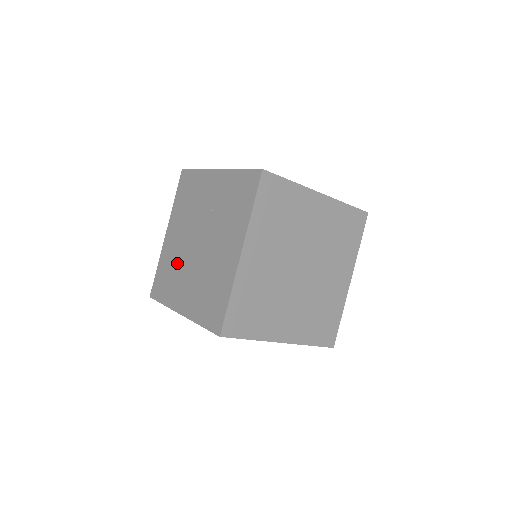
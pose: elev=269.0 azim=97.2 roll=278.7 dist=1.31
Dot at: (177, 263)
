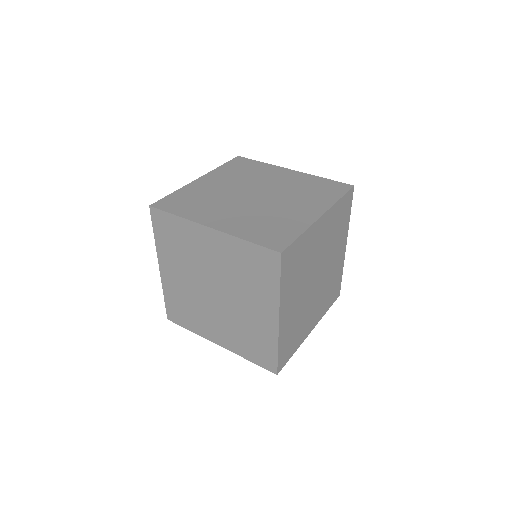
Dot at: (214, 198)
